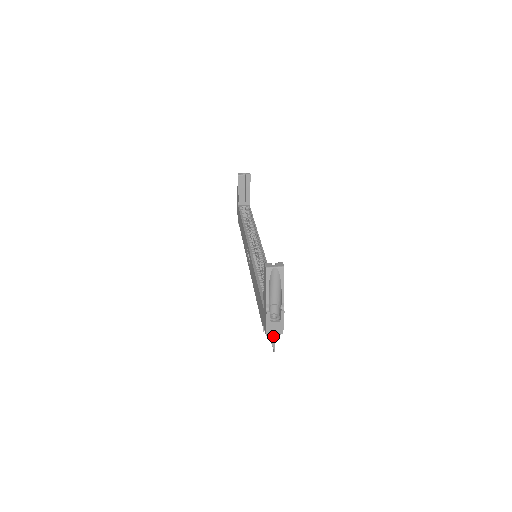
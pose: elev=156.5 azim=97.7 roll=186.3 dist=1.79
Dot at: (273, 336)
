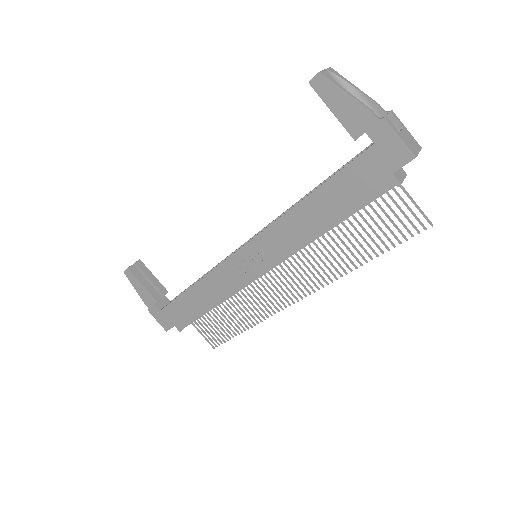
Dot at: (407, 207)
